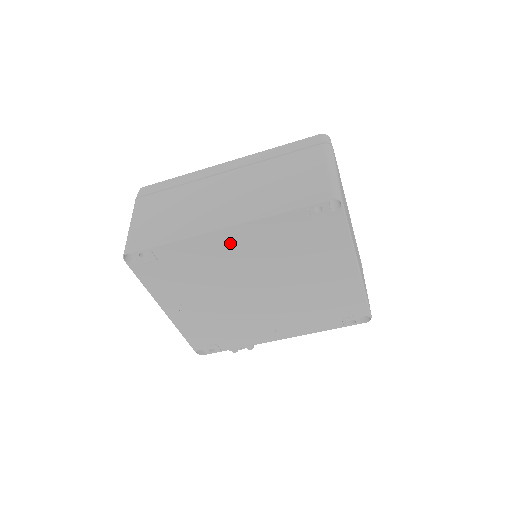
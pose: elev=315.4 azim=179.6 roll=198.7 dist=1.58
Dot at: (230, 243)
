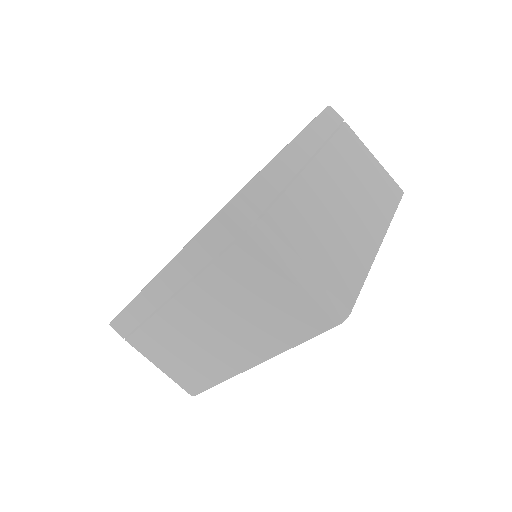
Dot at: occluded
